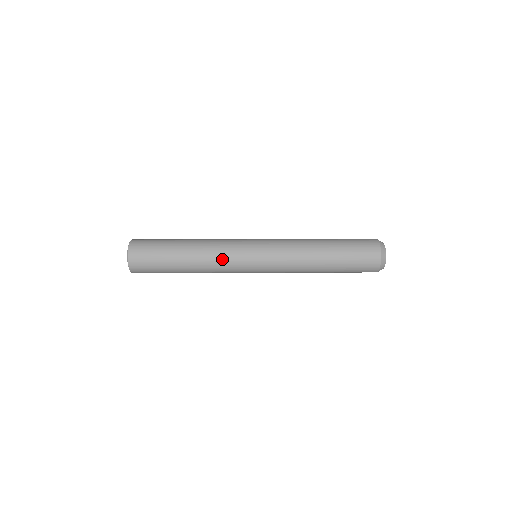
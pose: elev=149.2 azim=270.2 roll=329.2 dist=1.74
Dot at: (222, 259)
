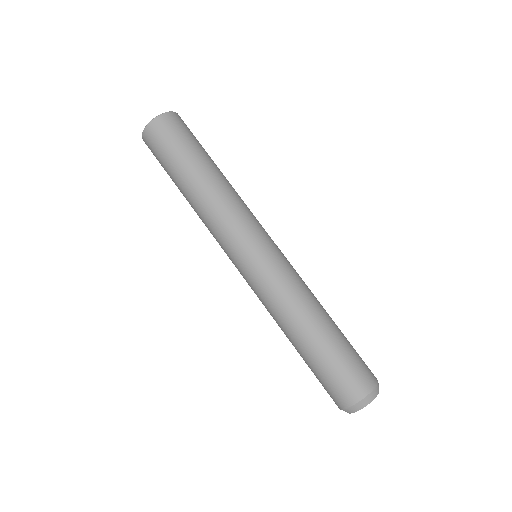
Dot at: occluded
